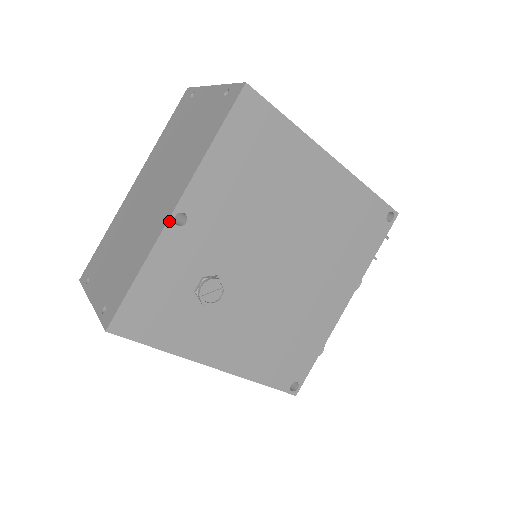
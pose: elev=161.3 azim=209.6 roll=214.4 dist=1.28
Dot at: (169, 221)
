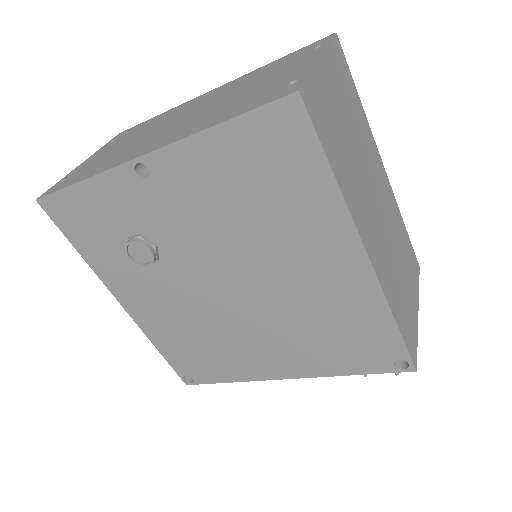
Dot at: (129, 163)
